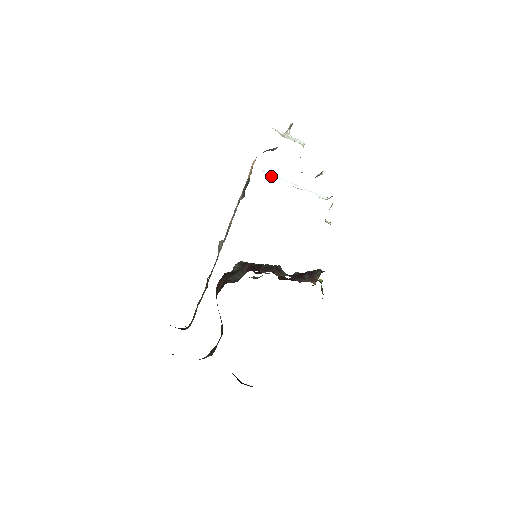
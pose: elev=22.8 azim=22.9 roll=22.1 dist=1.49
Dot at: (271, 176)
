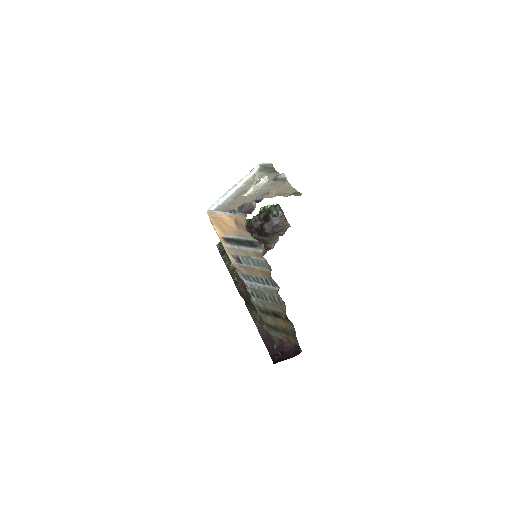
Dot at: (223, 201)
